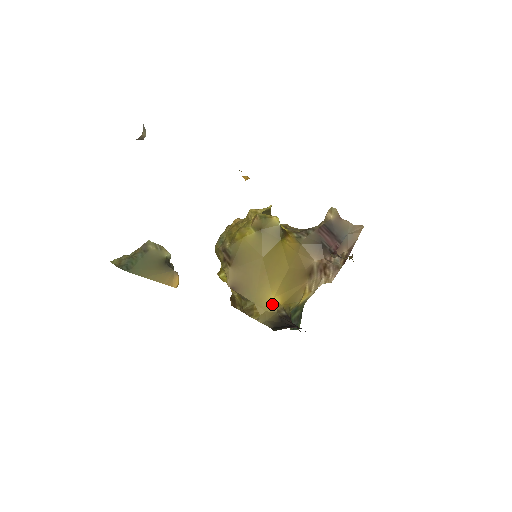
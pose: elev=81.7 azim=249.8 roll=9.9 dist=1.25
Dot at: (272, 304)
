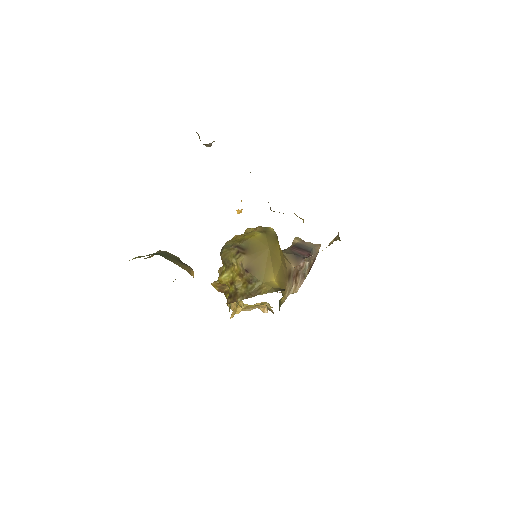
Dot at: (275, 284)
